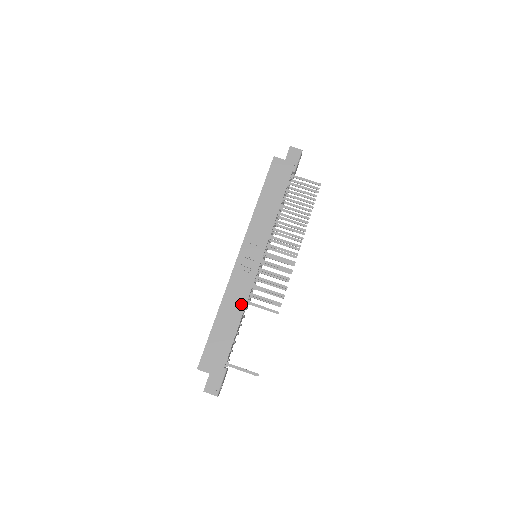
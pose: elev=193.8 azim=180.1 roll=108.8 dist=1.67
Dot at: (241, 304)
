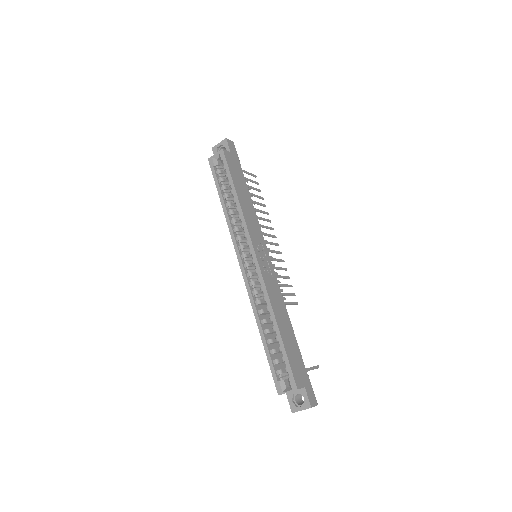
Dot at: (283, 306)
